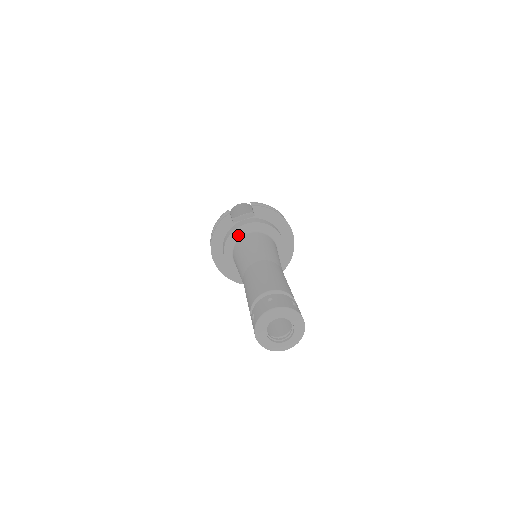
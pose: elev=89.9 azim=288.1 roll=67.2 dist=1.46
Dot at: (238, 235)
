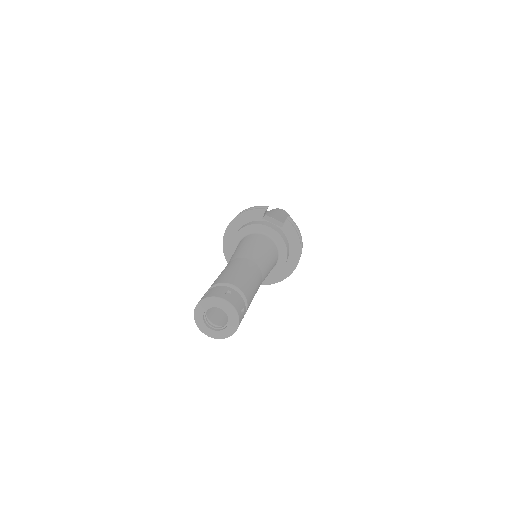
Dot at: (257, 230)
